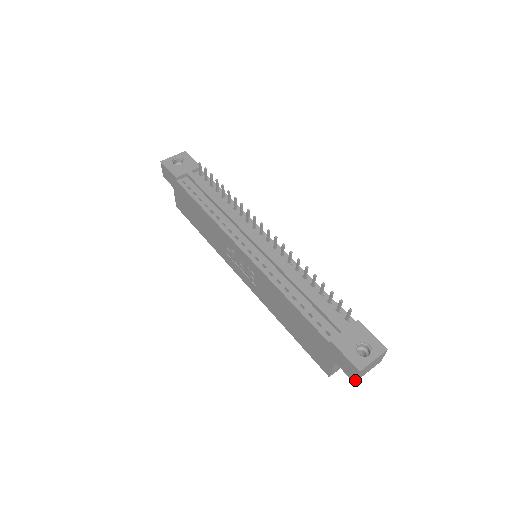
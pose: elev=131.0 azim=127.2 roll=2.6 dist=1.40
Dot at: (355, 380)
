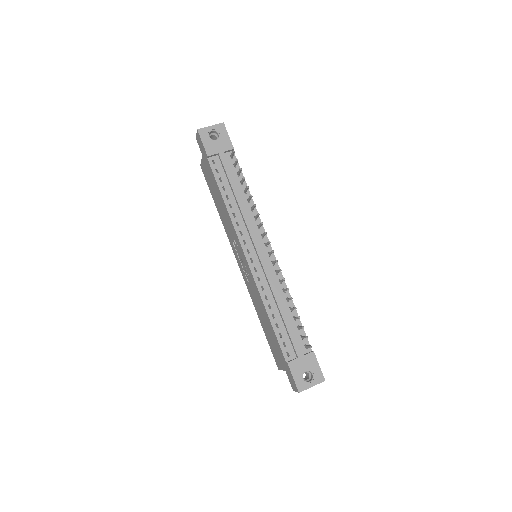
Dot at: occluded
